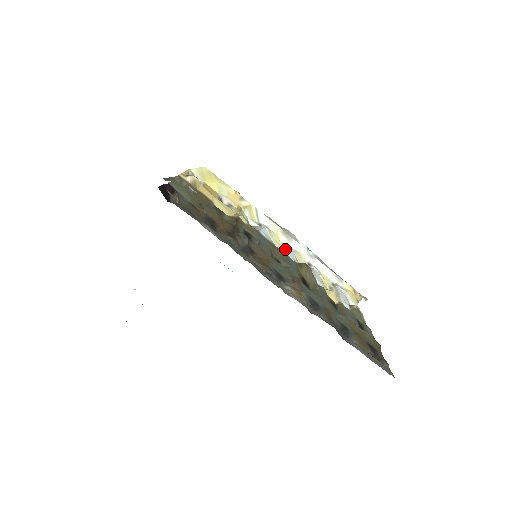
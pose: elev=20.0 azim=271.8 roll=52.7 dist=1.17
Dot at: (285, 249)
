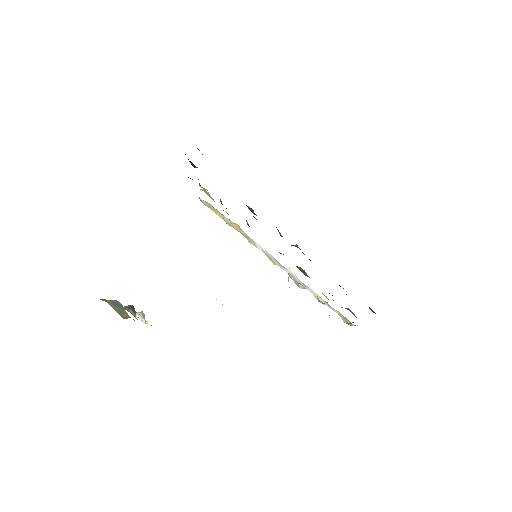
Dot at: occluded
